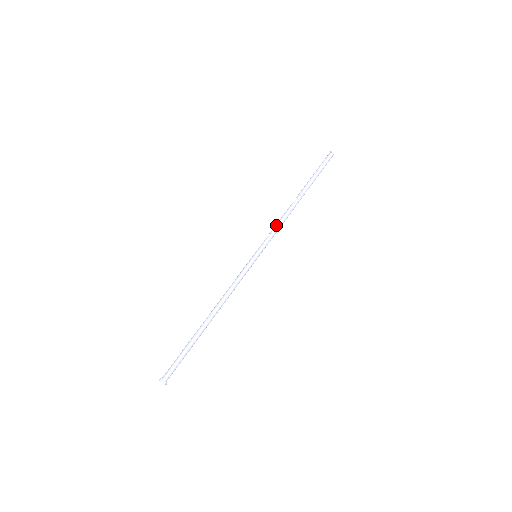
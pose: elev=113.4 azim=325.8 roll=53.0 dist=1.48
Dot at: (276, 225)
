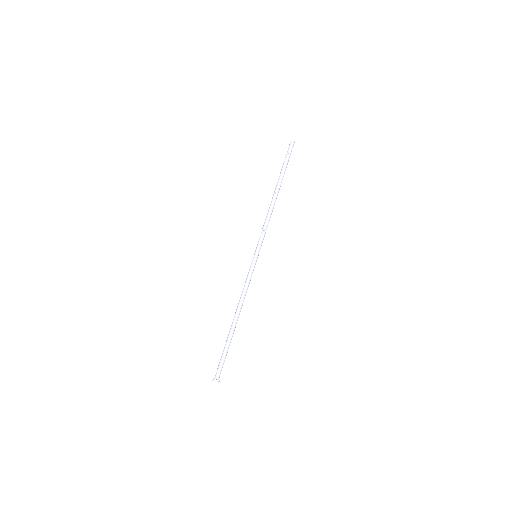
Dot at: (264, 224)
